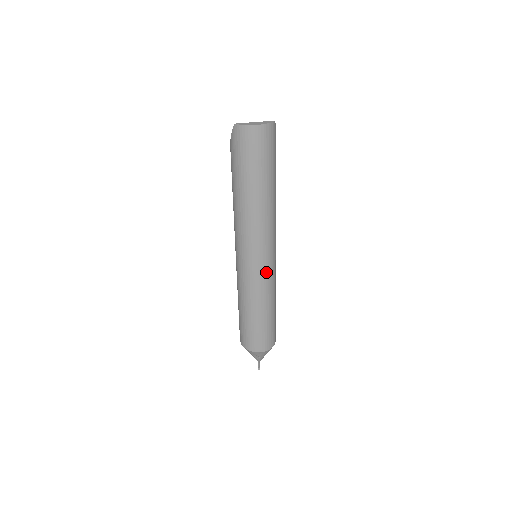
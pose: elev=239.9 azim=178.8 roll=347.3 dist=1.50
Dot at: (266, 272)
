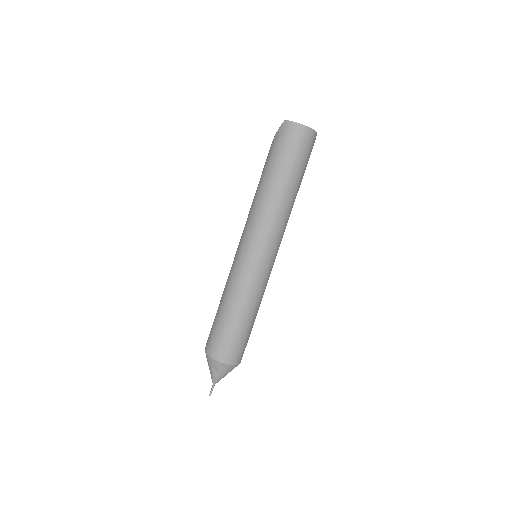
Dot at: (262, 269)
